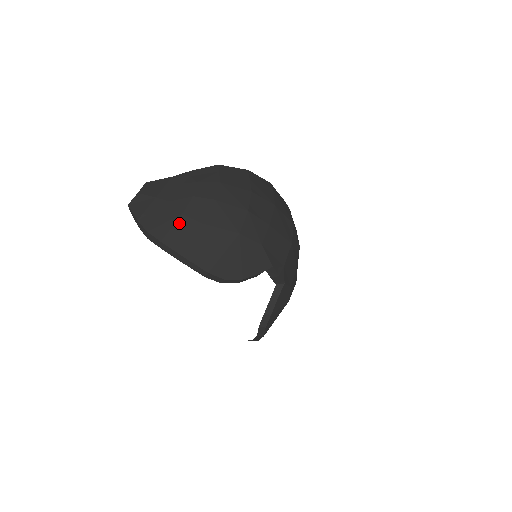
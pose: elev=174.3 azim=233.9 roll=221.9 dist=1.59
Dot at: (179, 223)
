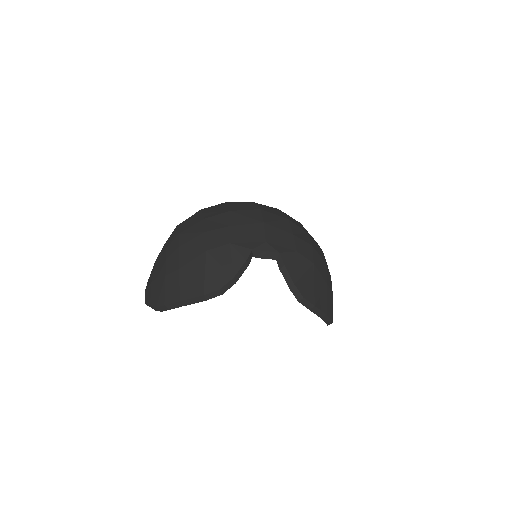
Dot at: (167, 283)
